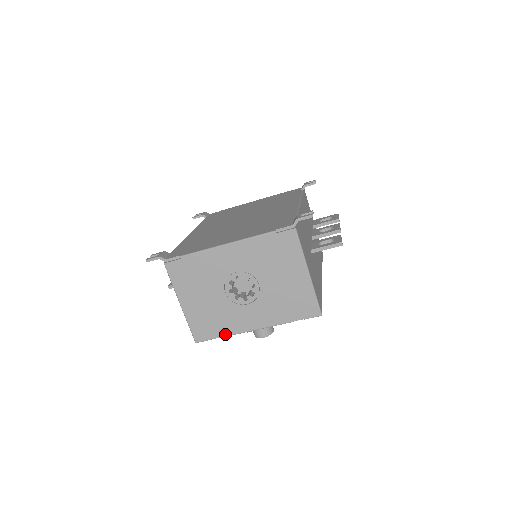
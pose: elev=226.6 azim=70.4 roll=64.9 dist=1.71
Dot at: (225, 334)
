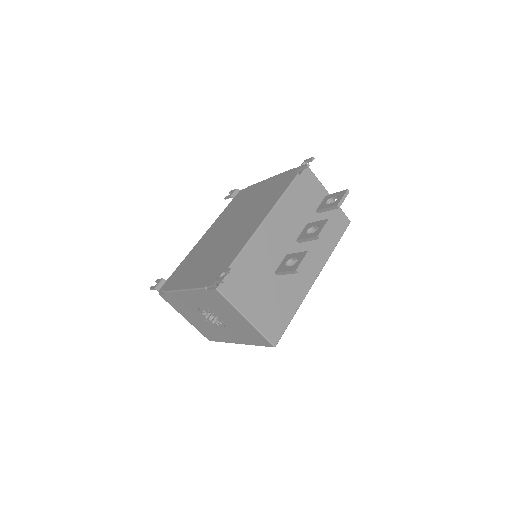
Dot at: (222, 341)
